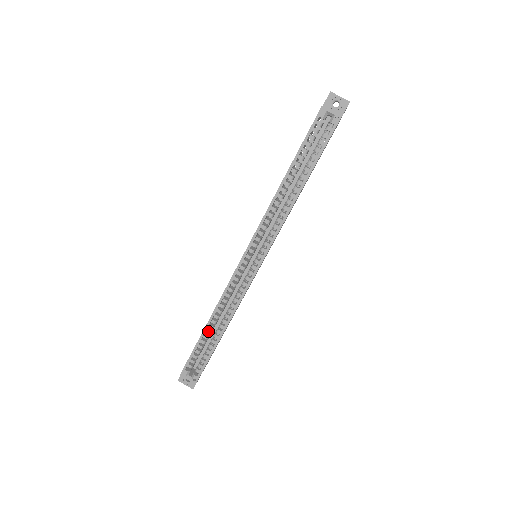
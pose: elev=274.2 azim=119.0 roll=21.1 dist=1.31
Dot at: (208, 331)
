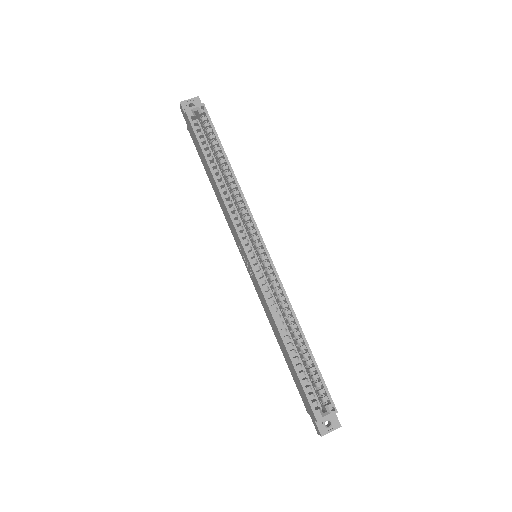
Dot at: (292, 351)
